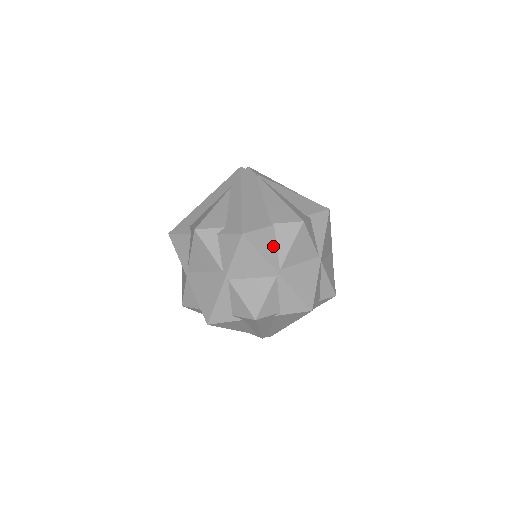
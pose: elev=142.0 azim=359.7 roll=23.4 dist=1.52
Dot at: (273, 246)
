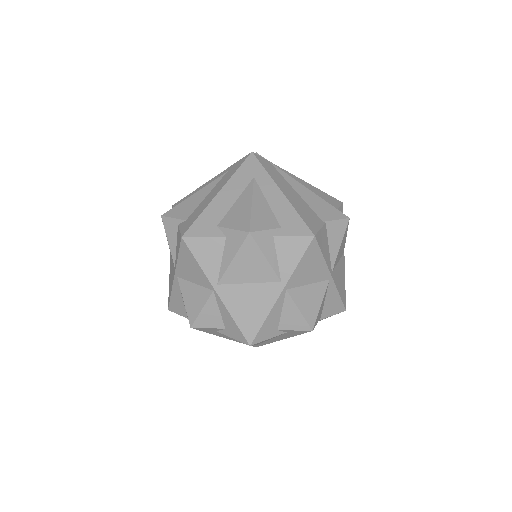
Dot at: (327, 247)
